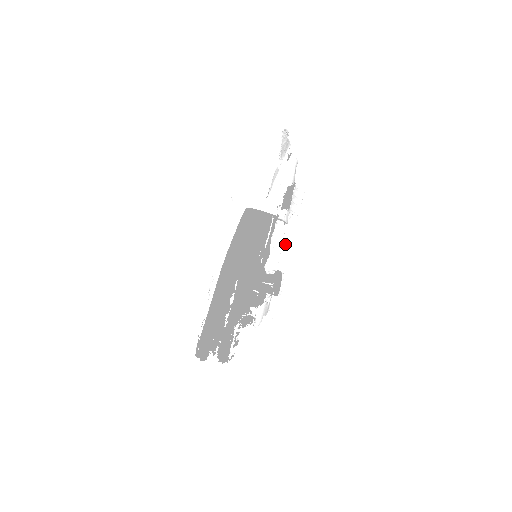
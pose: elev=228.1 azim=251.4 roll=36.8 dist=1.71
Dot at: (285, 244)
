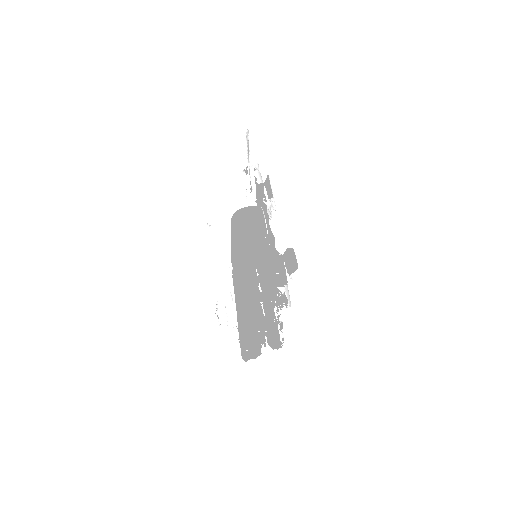
Dot at: occluded
